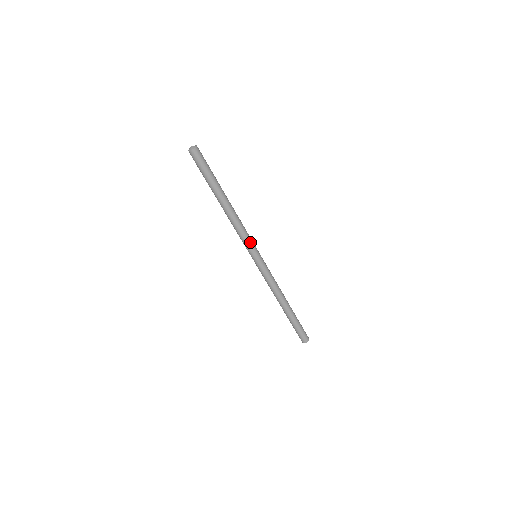
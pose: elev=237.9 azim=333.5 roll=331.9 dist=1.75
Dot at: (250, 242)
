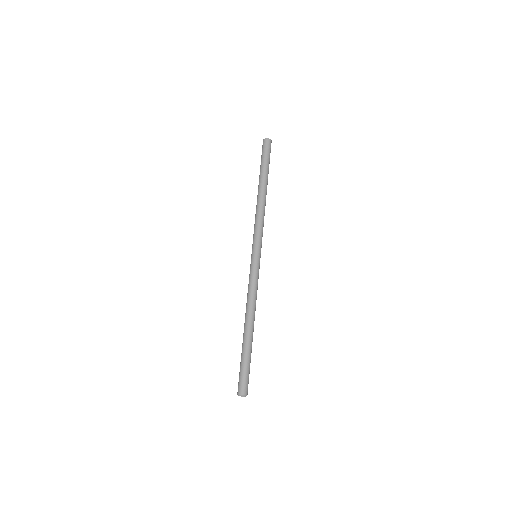
Dot at: (257, 236)
